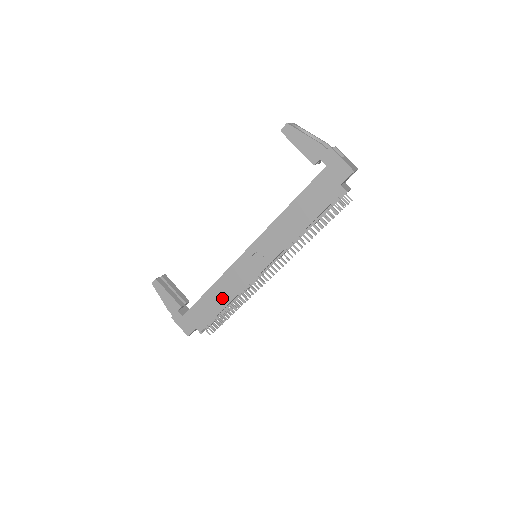
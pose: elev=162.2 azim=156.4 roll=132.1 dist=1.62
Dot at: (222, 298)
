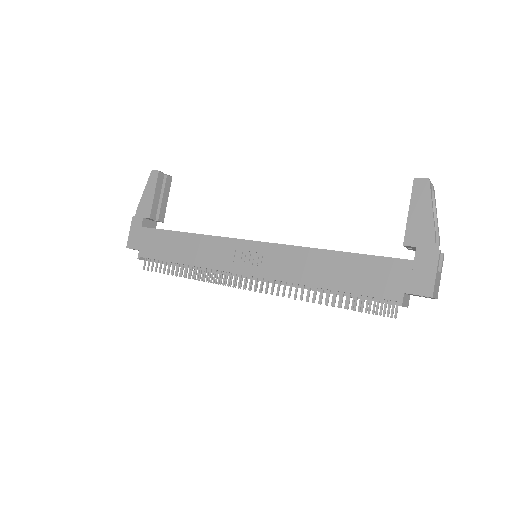
Dot at: (187, 253)
